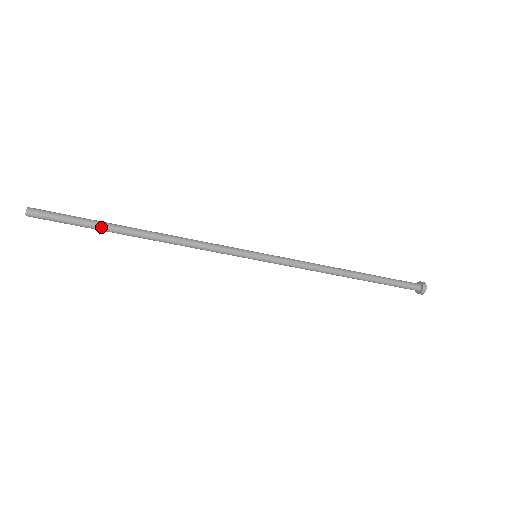
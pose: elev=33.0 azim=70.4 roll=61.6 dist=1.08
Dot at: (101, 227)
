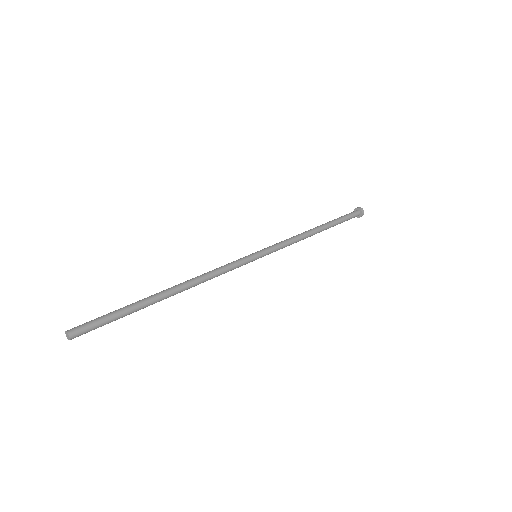
Dot at: (138, 310)
